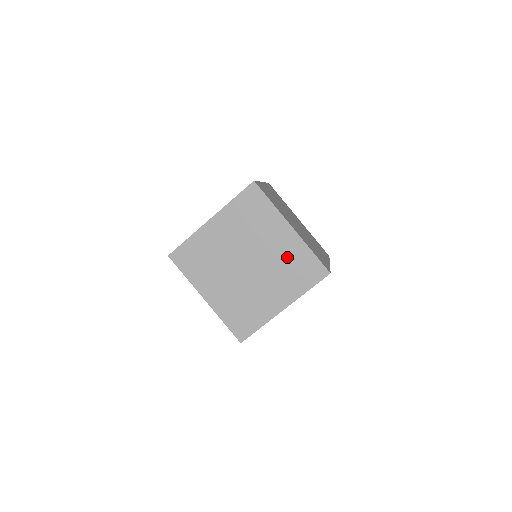
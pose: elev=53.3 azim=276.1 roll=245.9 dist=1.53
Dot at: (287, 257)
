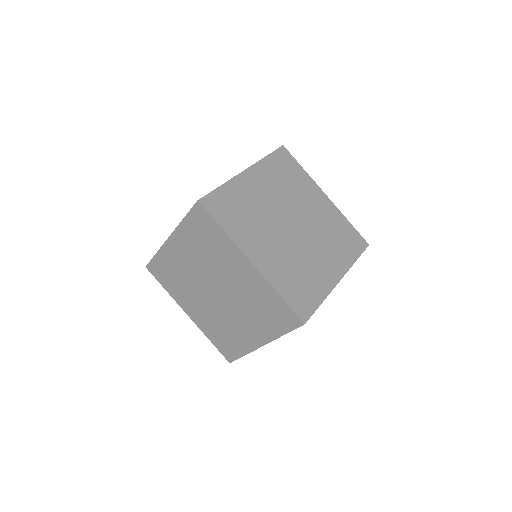
Dot at: (253, 294)
